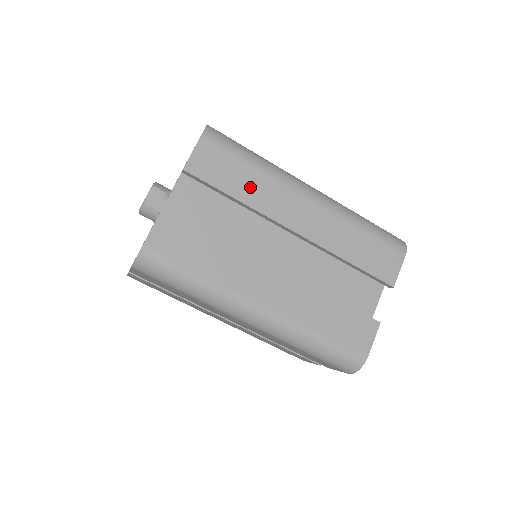
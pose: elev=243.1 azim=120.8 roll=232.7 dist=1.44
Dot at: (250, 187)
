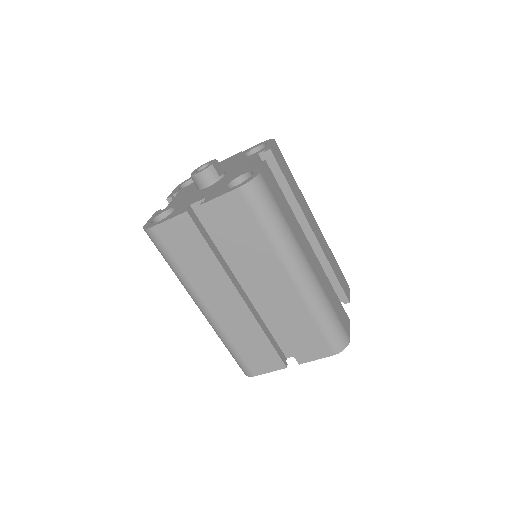
Dot at: (295, 188)
